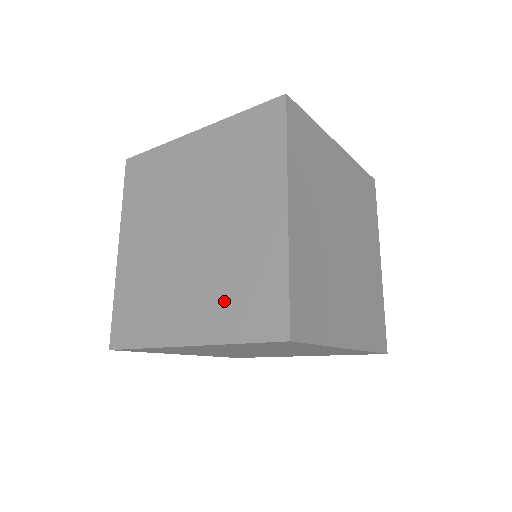
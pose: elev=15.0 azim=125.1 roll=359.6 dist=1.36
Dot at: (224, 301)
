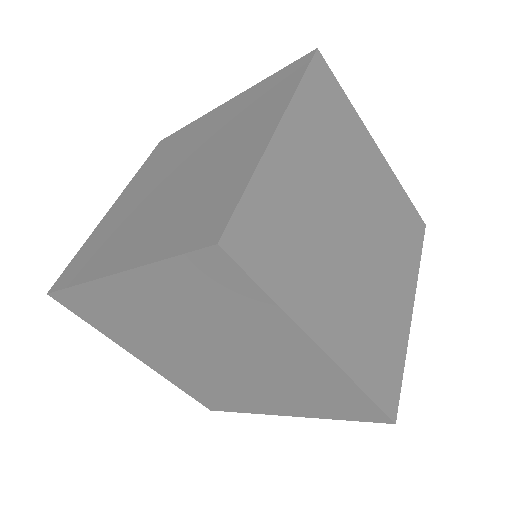
Dot at: (173, 223)
